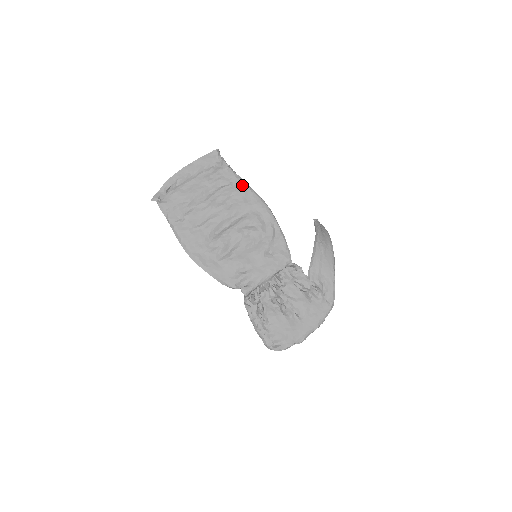
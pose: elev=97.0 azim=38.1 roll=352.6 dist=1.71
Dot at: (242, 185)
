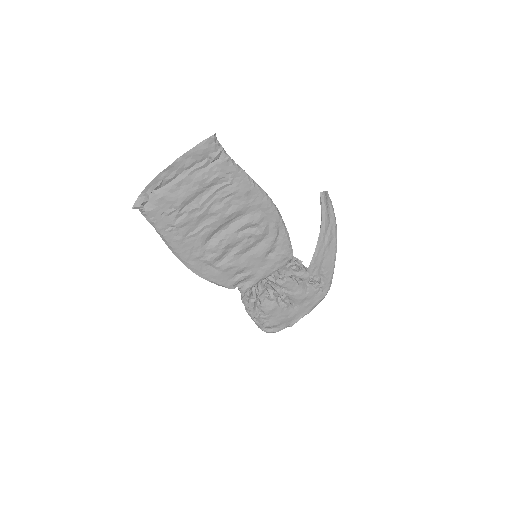
Dot at: (245, 182)
